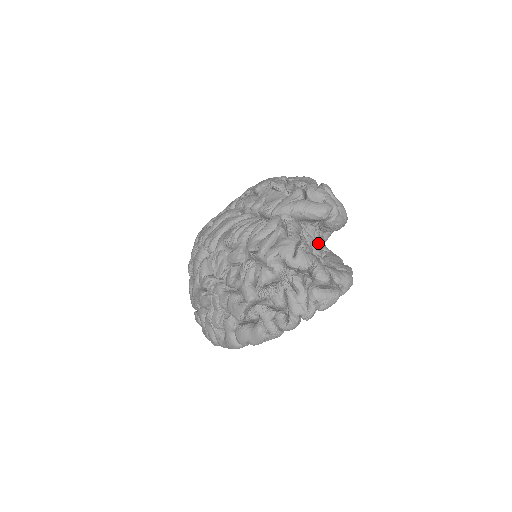
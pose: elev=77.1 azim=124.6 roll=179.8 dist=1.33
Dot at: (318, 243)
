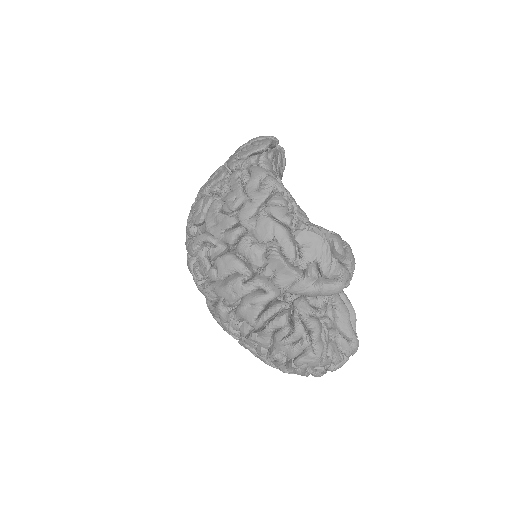
Dot at: occluded
